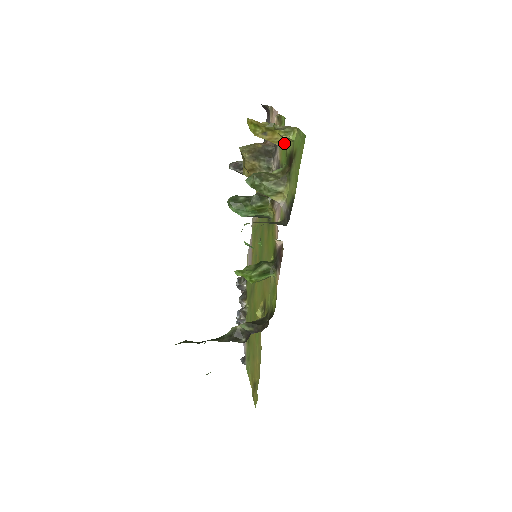
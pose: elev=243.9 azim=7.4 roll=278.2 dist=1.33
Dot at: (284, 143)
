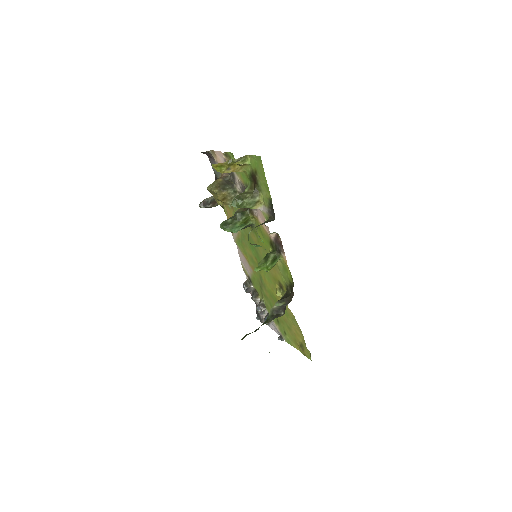
Dot at: (243, 169)
